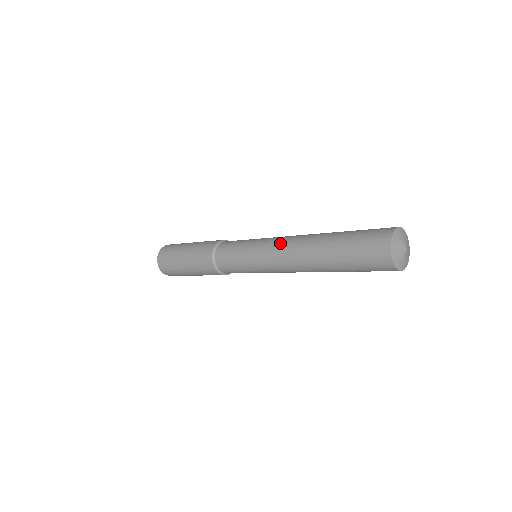
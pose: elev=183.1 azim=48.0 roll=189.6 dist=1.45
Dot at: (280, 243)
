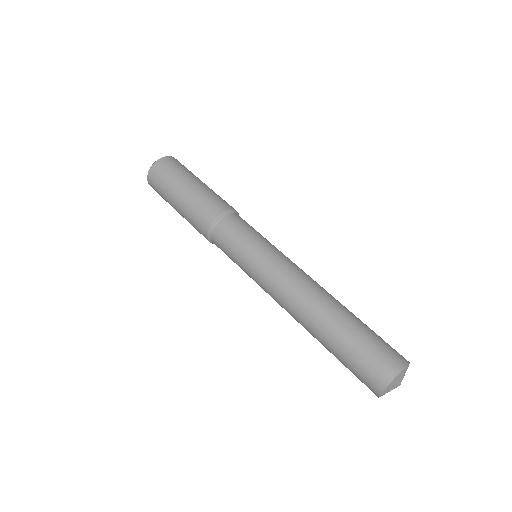
Dot at: (277, 293)
